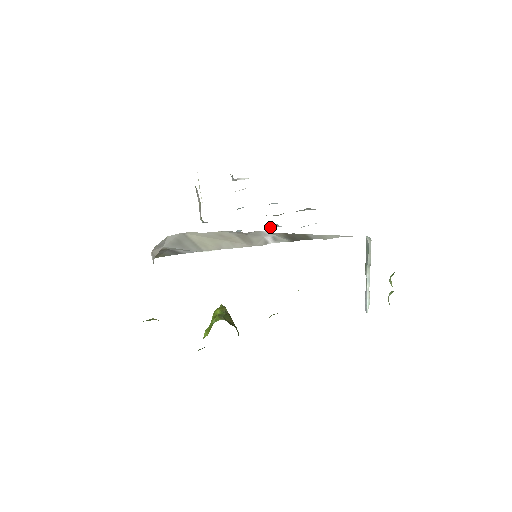
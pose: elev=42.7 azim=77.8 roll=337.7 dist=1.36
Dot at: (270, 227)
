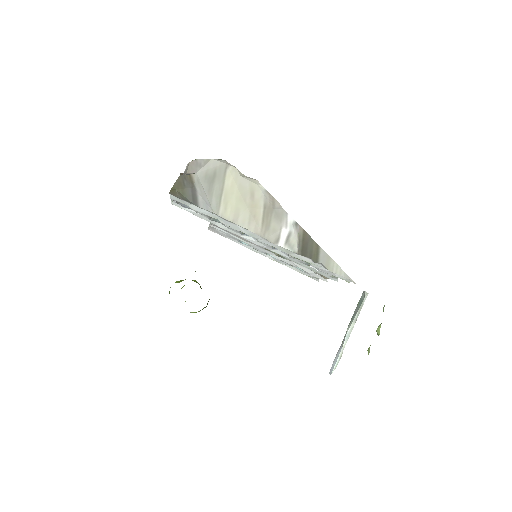
Dot at: occluded
